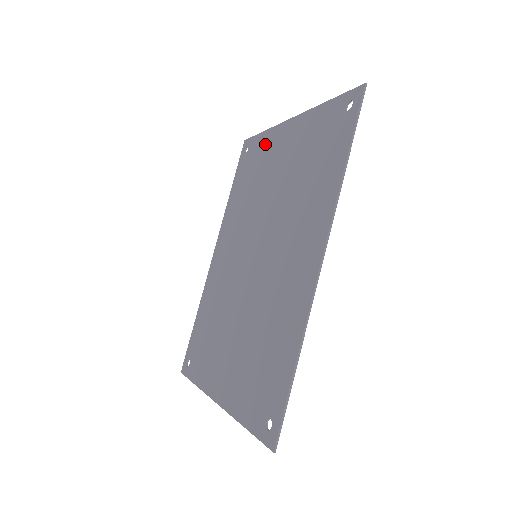
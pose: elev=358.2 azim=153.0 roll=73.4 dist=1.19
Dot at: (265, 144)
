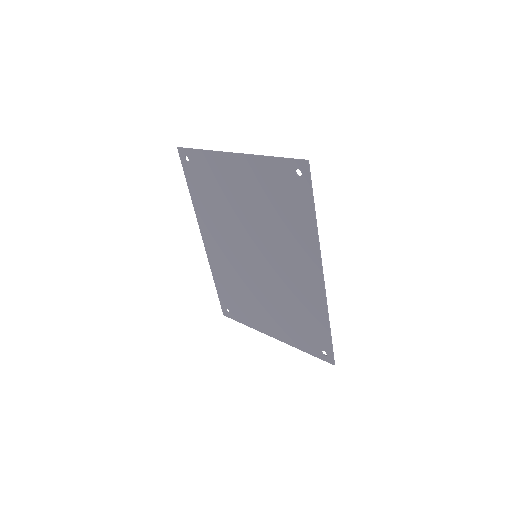
Dot at: (211, 165)
